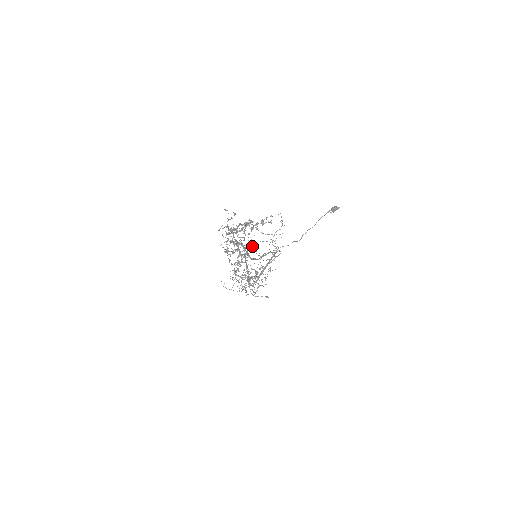
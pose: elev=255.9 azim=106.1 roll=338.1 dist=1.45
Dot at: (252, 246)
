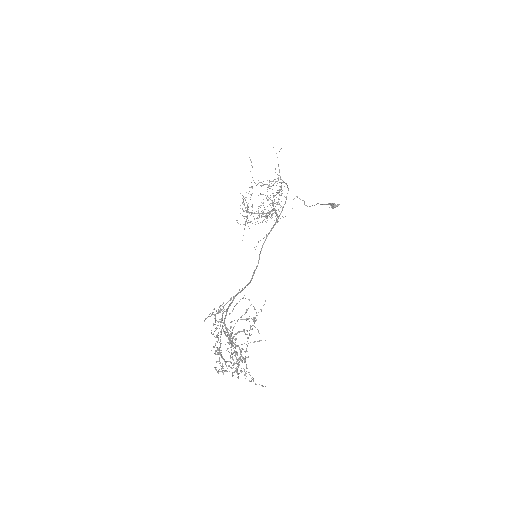
Dot at: (238, 378)
